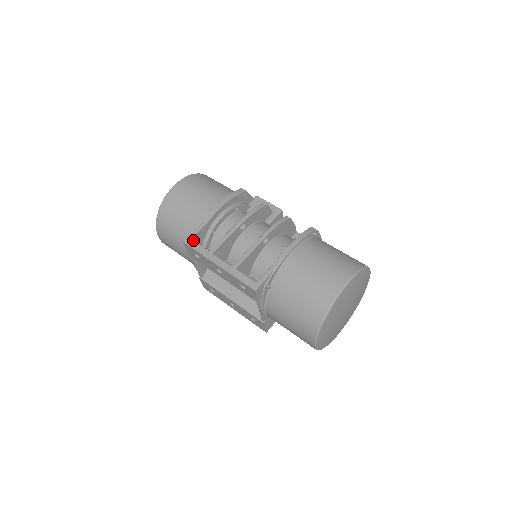
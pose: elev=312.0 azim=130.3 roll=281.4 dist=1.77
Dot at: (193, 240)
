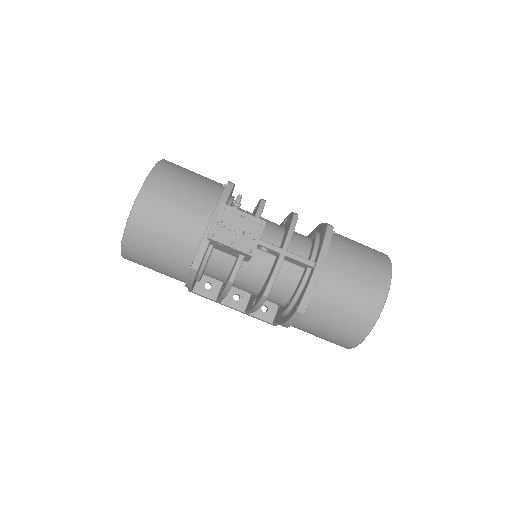
Dot at: occluded
